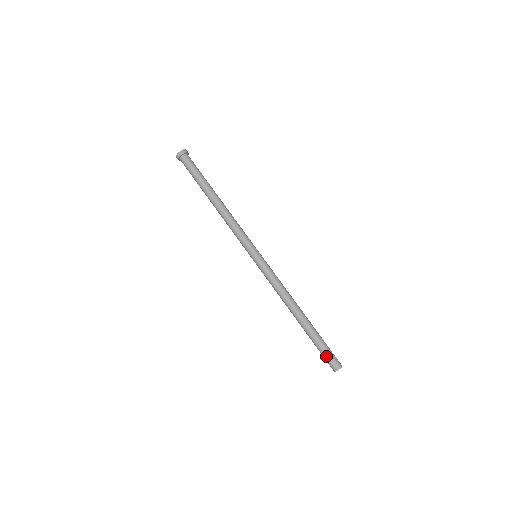
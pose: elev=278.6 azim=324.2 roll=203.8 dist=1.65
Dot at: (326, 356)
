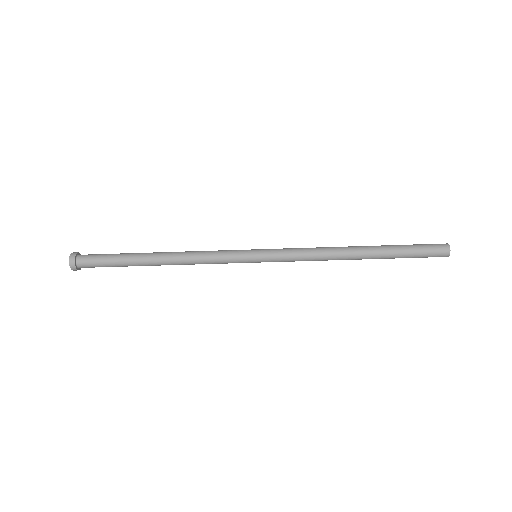
Dot at: occluded
